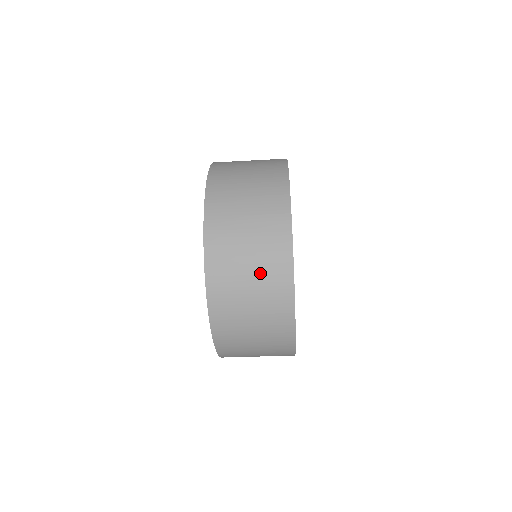
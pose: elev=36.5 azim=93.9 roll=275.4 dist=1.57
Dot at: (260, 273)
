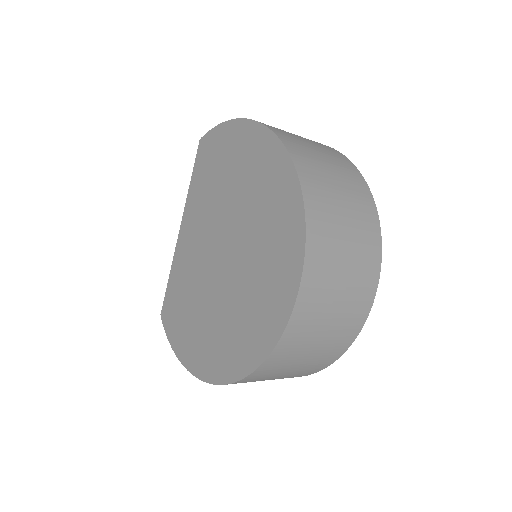
Dot at: (302, 368)
